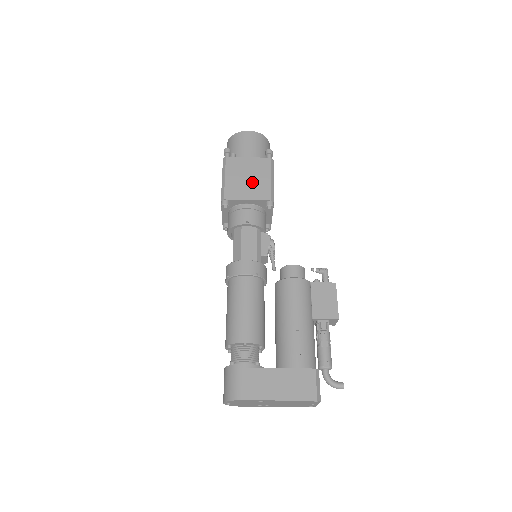
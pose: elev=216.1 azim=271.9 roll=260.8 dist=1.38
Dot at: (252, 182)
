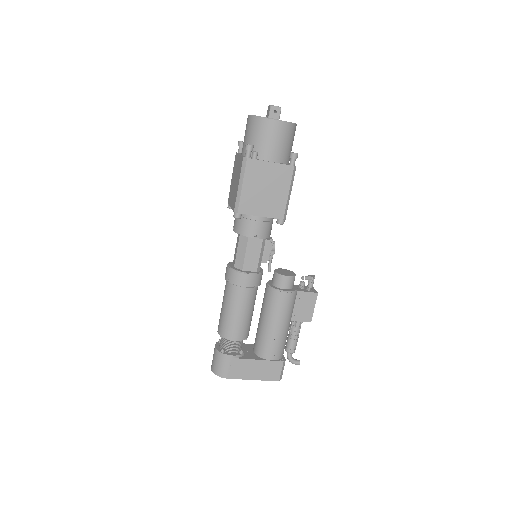
Dot at: (269, 196)
